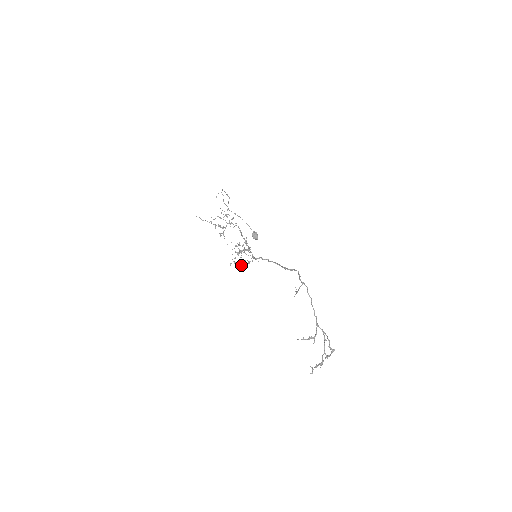
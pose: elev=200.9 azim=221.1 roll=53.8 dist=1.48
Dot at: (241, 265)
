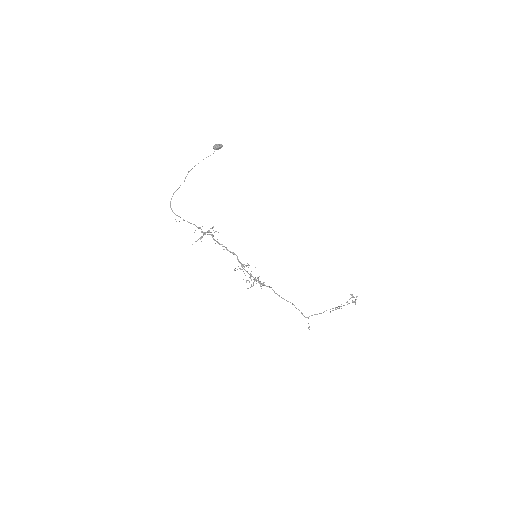
Dot at: occluded
